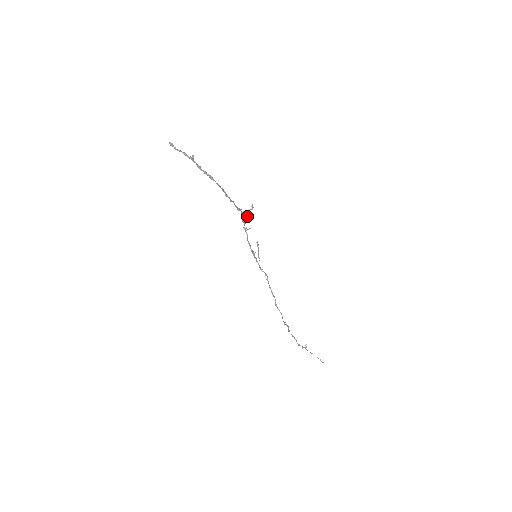
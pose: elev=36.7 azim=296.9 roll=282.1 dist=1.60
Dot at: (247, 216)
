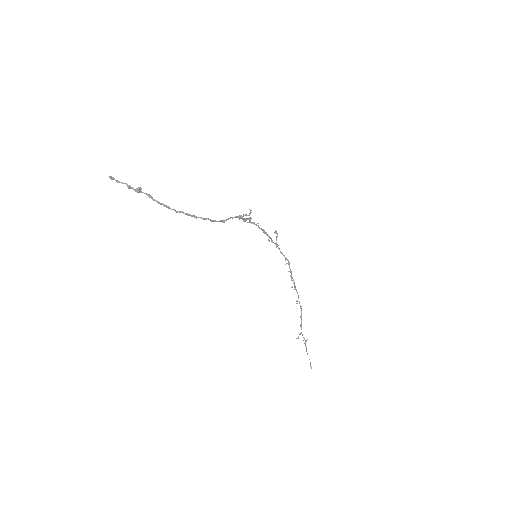
Dot at: (243, 221)
